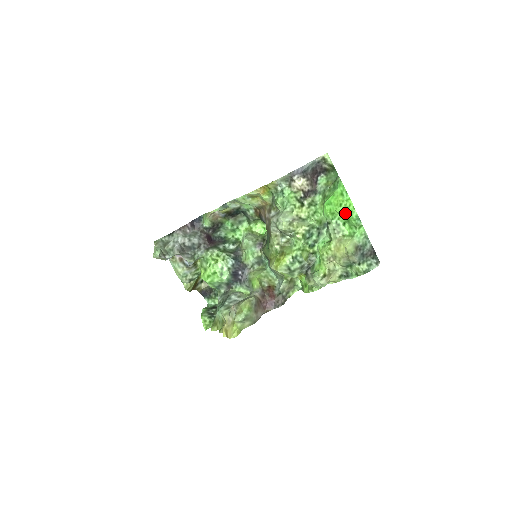
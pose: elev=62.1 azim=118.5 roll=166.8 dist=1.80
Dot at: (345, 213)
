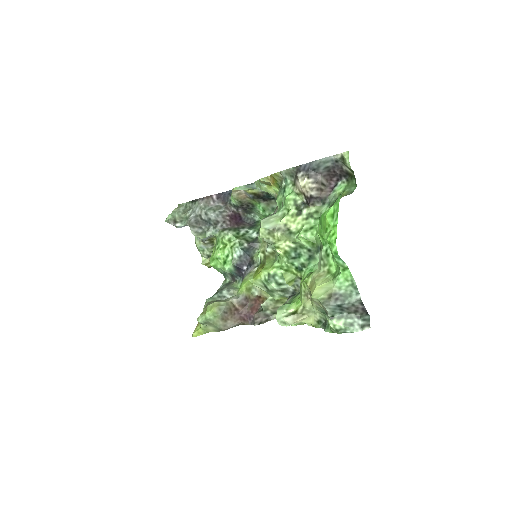
Dot at: occluded
